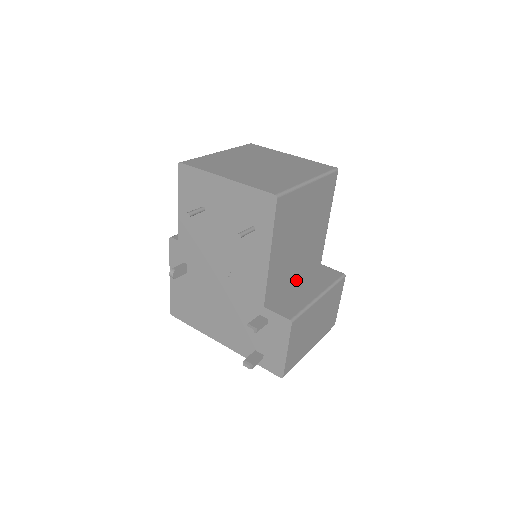
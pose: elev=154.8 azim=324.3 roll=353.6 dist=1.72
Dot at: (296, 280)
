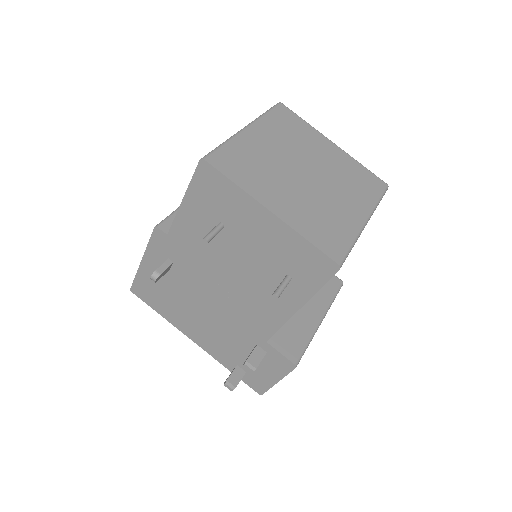
Dot at: occluded
